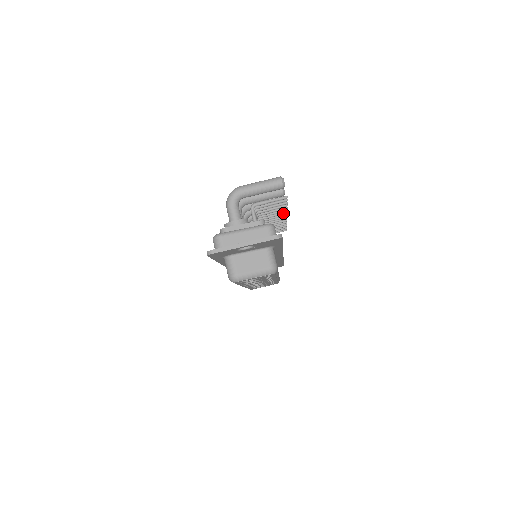
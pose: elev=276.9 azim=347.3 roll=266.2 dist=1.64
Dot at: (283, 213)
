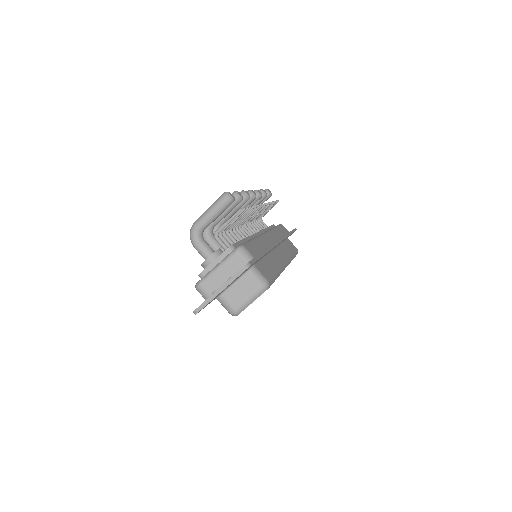
Dot at: (255, 208)
